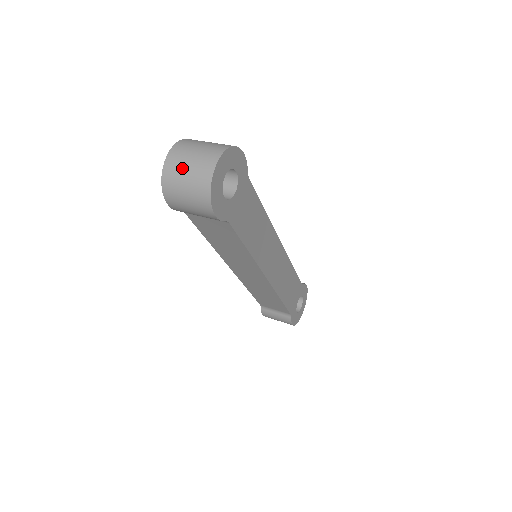
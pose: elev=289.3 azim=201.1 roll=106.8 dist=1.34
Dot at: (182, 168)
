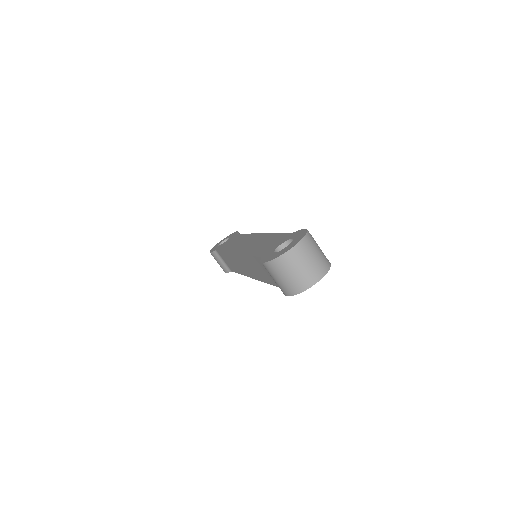
Dot at: (296, 266)
